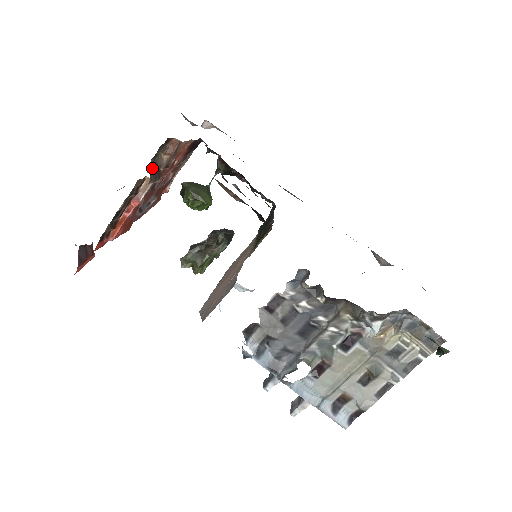
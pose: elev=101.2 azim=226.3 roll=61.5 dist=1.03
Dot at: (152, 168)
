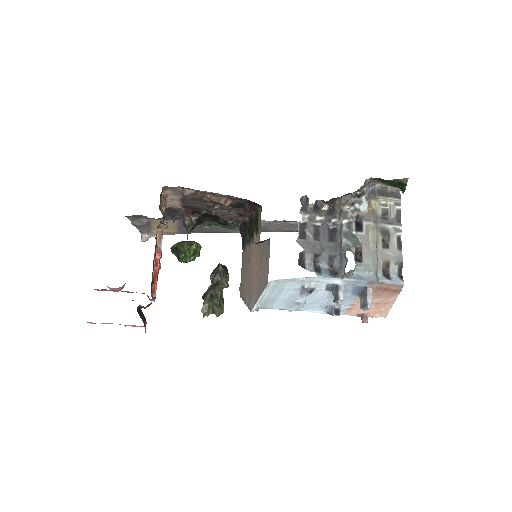
Dot at: occluded
